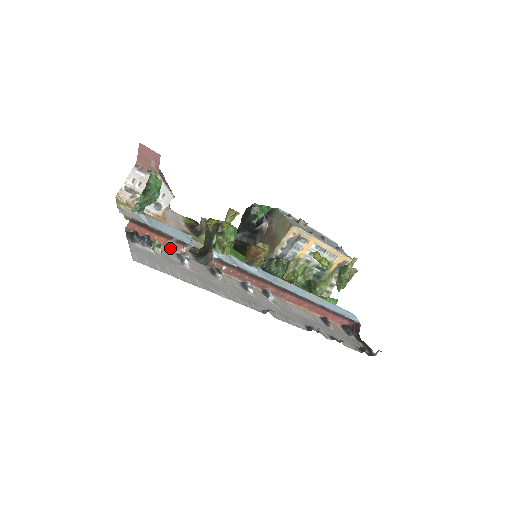
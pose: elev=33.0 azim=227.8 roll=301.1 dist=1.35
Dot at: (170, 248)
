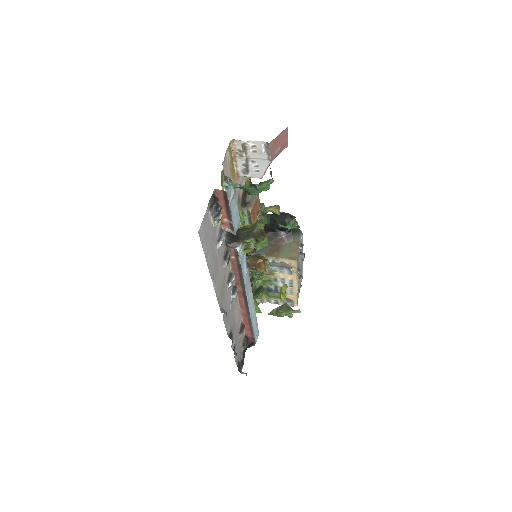
Dot at: (222, 221)
